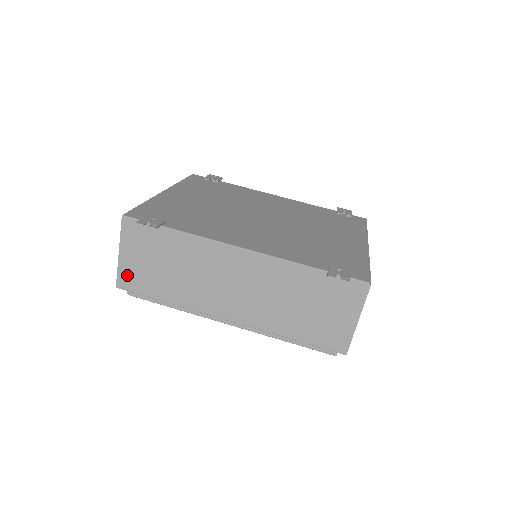
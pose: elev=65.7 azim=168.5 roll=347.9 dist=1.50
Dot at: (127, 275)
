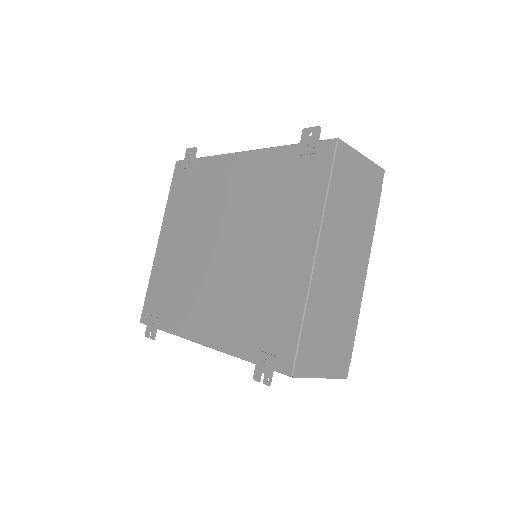
Dot at: occluded
